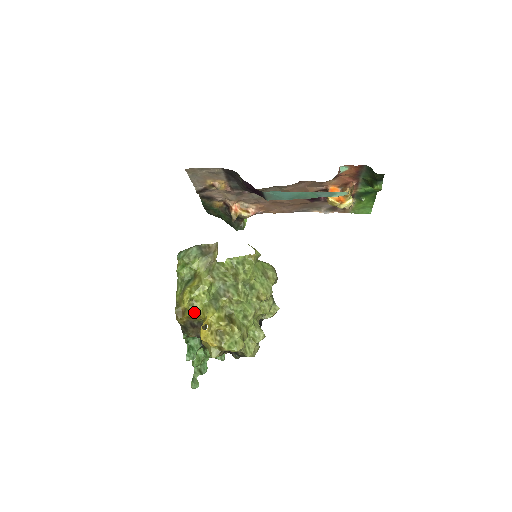
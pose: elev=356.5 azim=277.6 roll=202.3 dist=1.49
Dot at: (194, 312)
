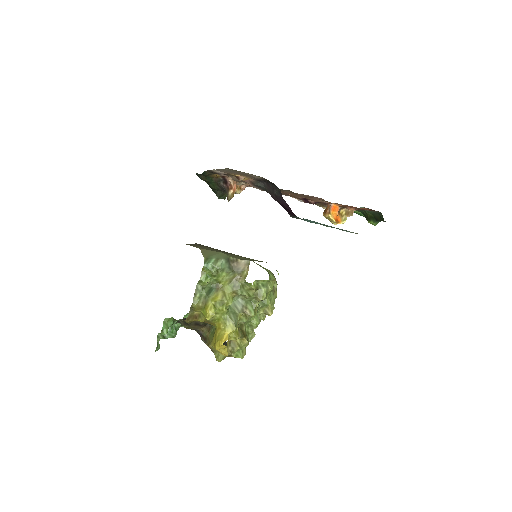
Dot at: (210, 321)
